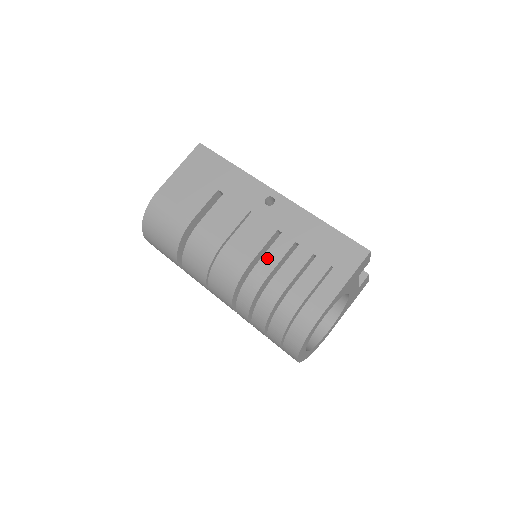
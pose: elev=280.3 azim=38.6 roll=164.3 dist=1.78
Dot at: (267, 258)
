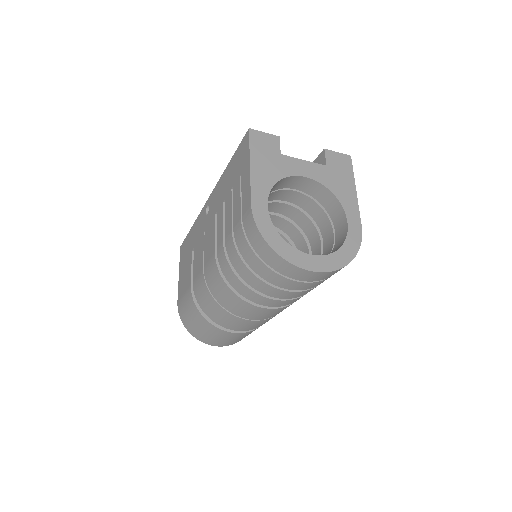
Dot at: (218, 237)
